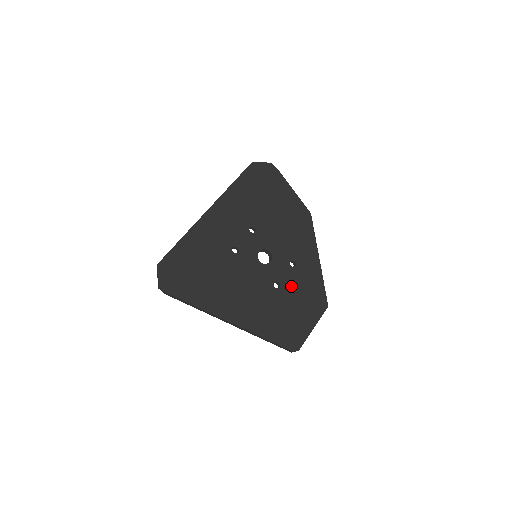
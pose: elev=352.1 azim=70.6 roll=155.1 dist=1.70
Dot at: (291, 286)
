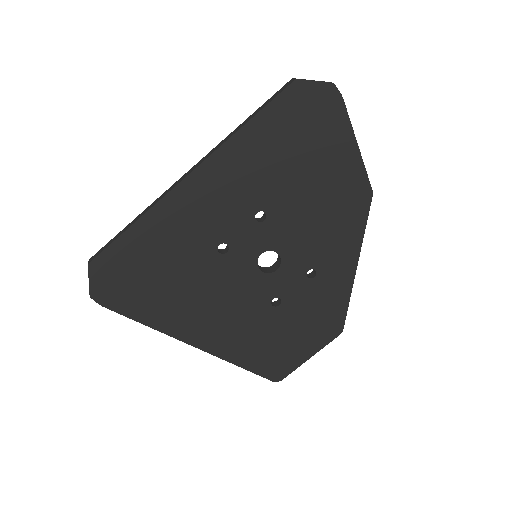
Dot at: (297, 305)
